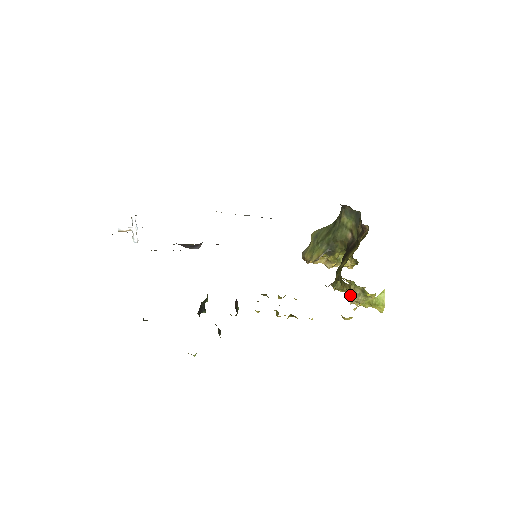
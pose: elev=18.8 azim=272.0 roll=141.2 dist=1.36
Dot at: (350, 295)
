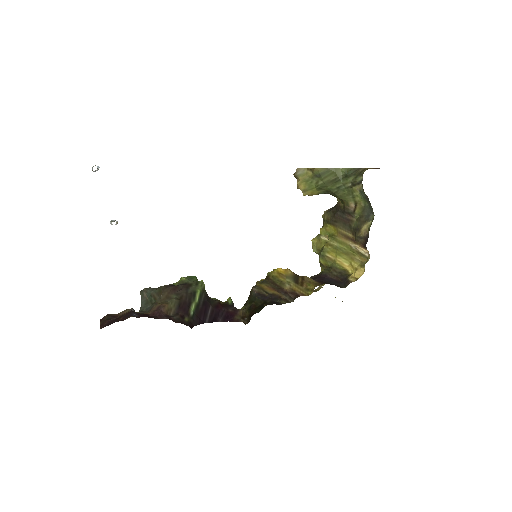
Dot at: occluded
